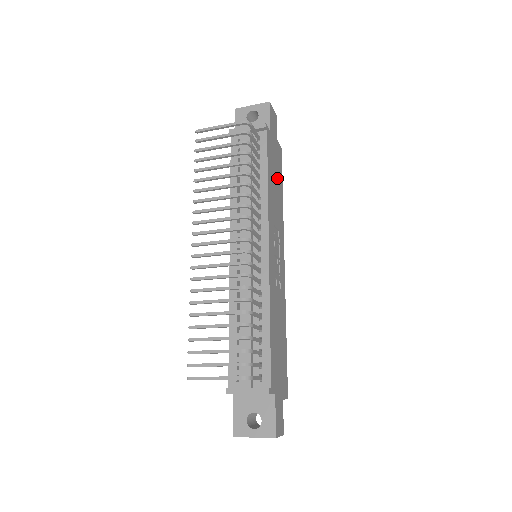
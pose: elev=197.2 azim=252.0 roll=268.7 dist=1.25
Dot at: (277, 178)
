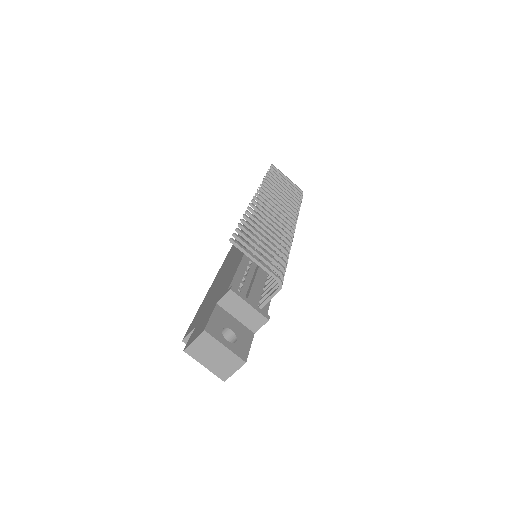
Dot at: occluded
